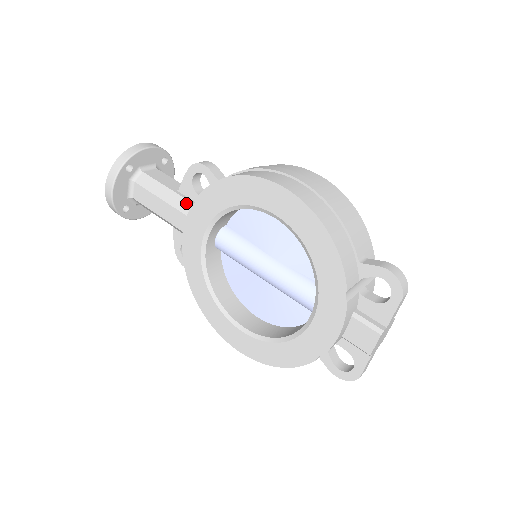
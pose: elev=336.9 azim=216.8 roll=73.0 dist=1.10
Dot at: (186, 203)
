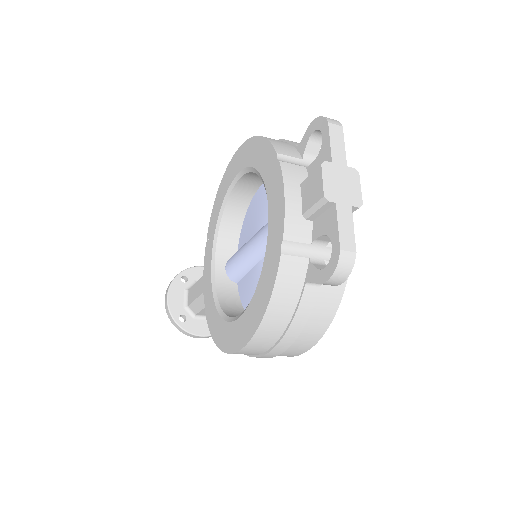
Dot at: occluded
